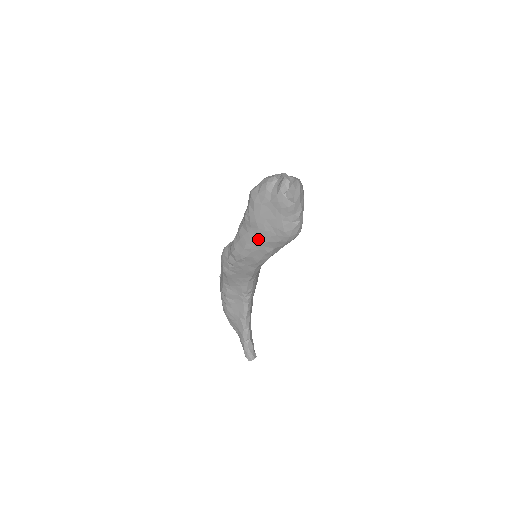
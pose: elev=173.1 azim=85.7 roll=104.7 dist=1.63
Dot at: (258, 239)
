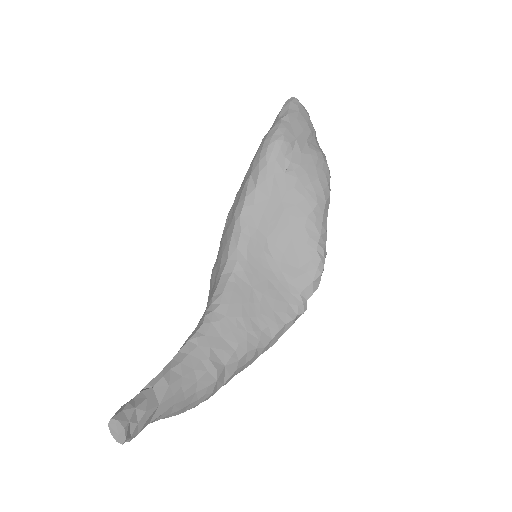
Dot at: occluded
